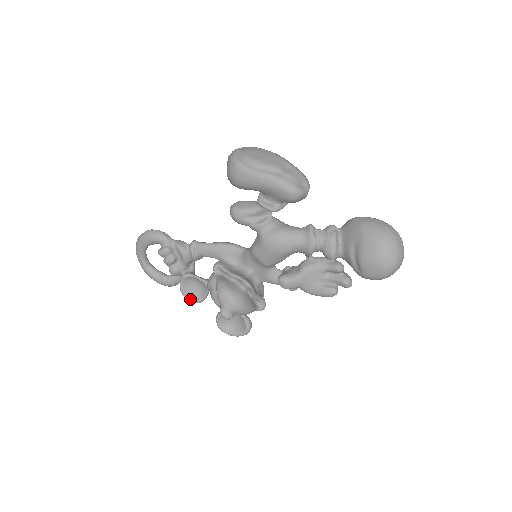
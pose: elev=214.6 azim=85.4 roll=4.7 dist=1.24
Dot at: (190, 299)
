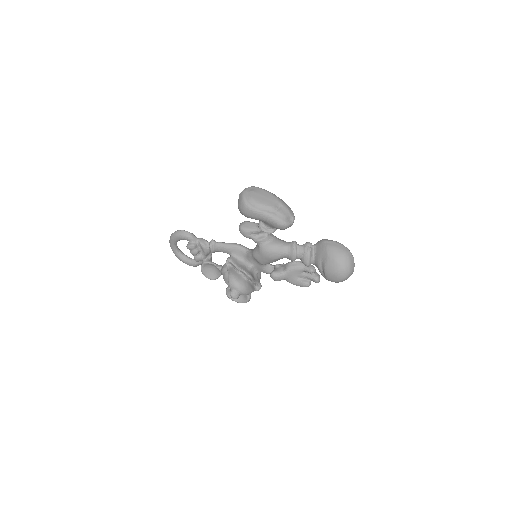
Dot at: (208, 277)
